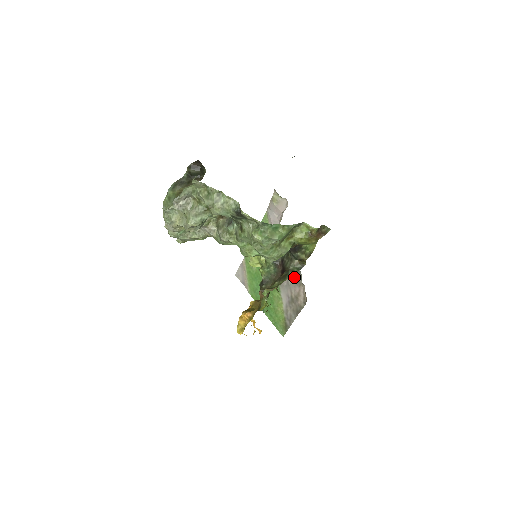
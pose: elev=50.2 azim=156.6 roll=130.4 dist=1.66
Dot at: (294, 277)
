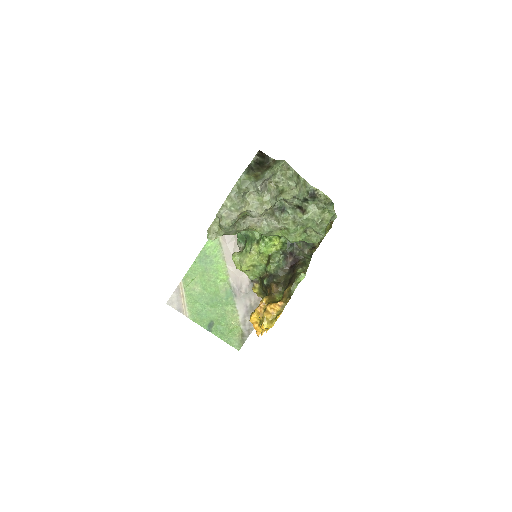
Dot at: occluded
